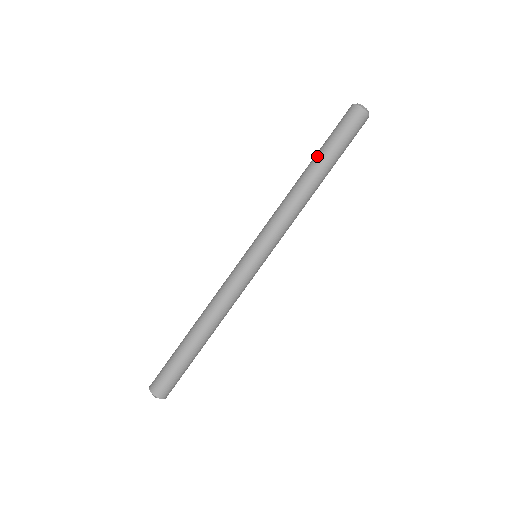
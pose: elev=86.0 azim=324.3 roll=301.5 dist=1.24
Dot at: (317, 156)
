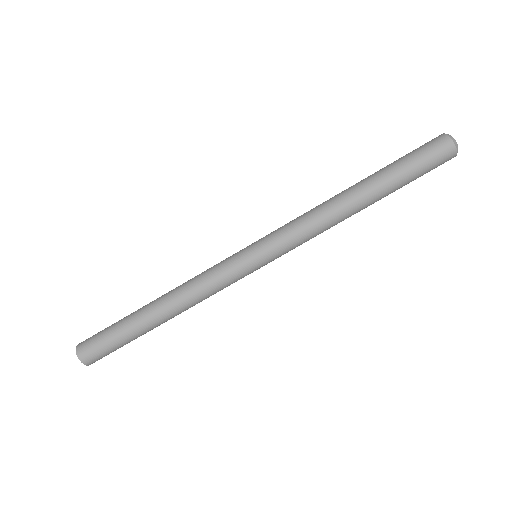
Dot at: (376, 175)
